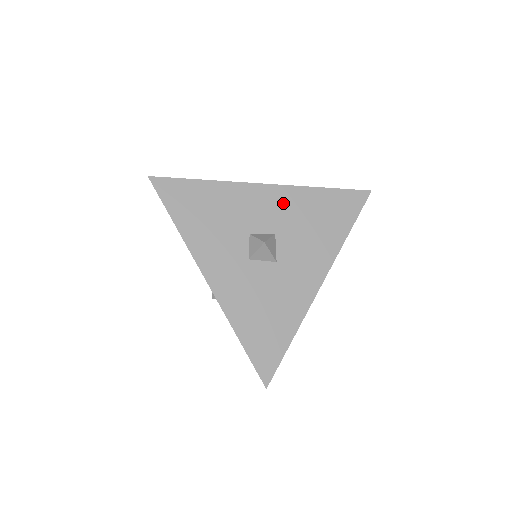
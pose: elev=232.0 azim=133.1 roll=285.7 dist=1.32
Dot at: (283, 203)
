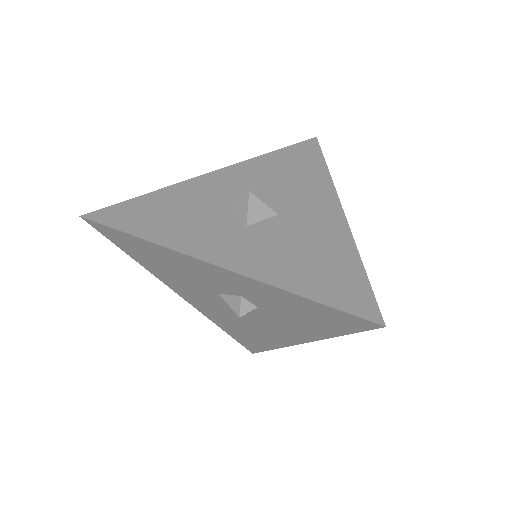
Dot at: (243, 175)
